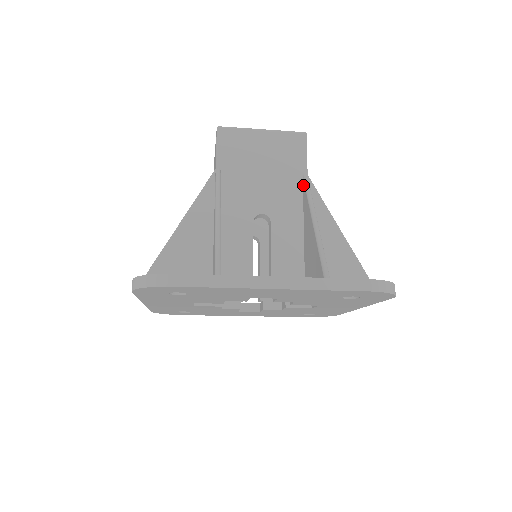
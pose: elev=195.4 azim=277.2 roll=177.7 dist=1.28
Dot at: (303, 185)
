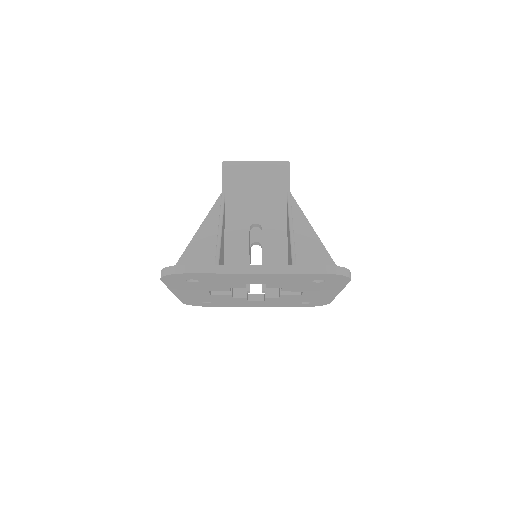
Dot at: (287, 201)
